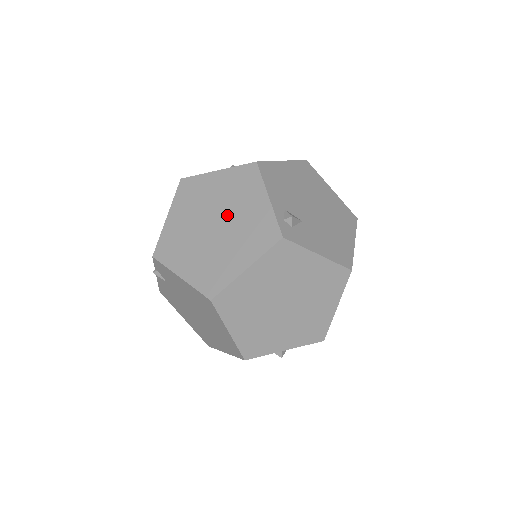
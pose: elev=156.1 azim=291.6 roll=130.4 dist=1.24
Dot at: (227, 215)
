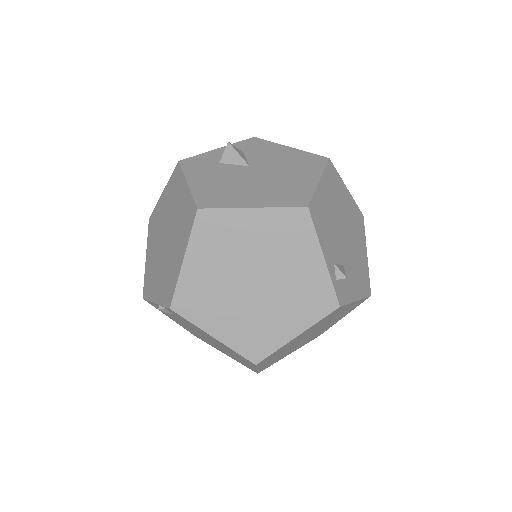
Dot at: (271, 271)
